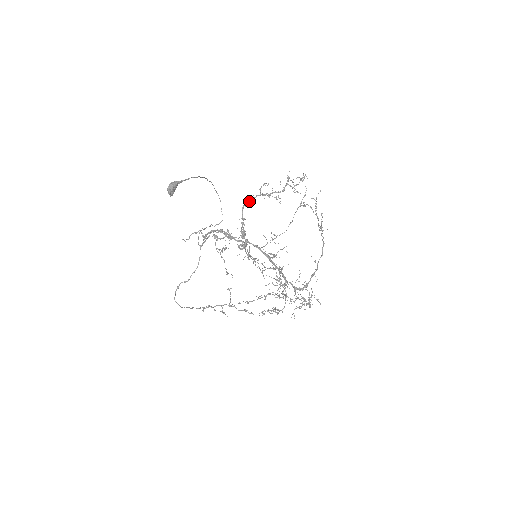
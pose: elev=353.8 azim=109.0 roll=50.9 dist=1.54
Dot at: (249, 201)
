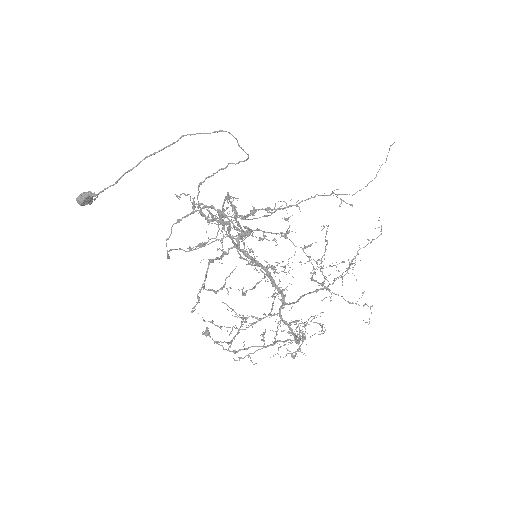
Dot at: (223, 204)
